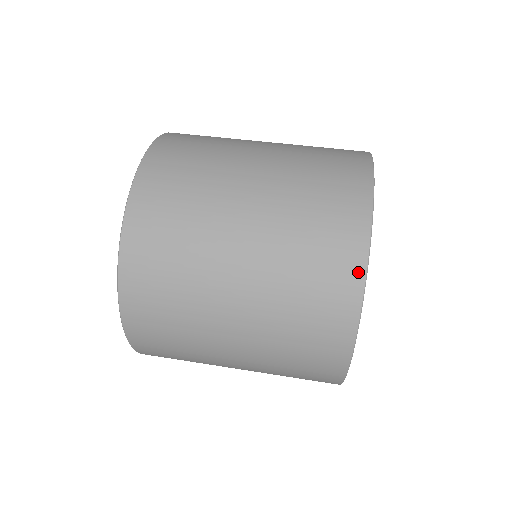
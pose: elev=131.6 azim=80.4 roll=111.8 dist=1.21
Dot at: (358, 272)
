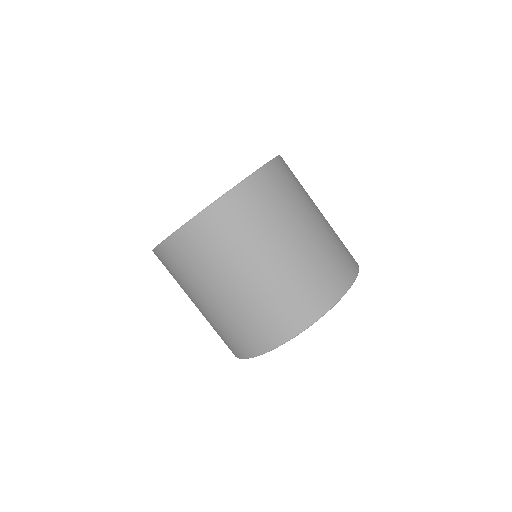
Dot at: (284, 338)
